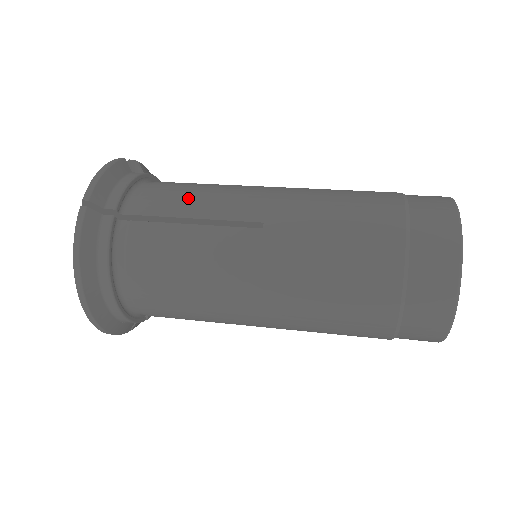
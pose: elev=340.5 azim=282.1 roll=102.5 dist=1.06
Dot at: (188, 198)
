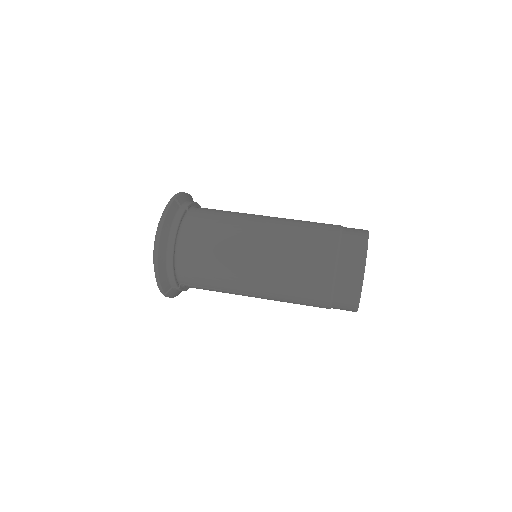
Dot at: (227, 211)
